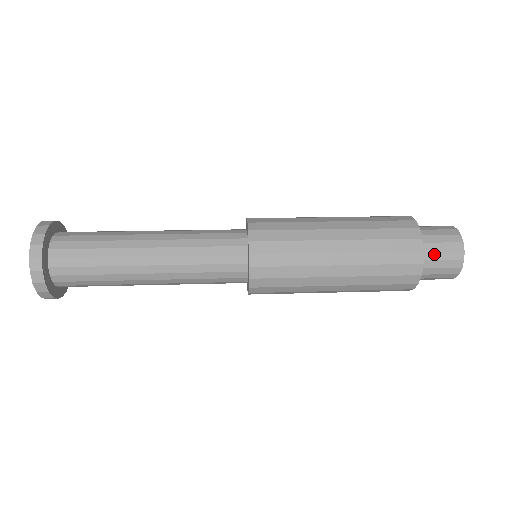
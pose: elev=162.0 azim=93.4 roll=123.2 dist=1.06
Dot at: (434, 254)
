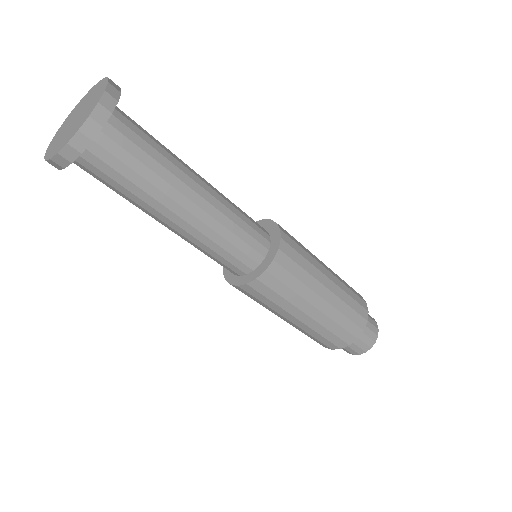
Dot at: occluded
